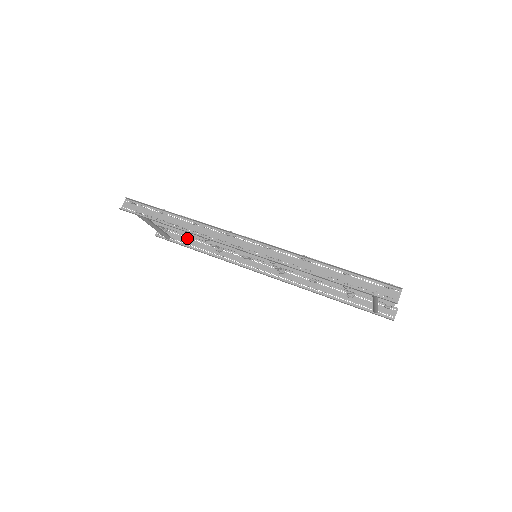
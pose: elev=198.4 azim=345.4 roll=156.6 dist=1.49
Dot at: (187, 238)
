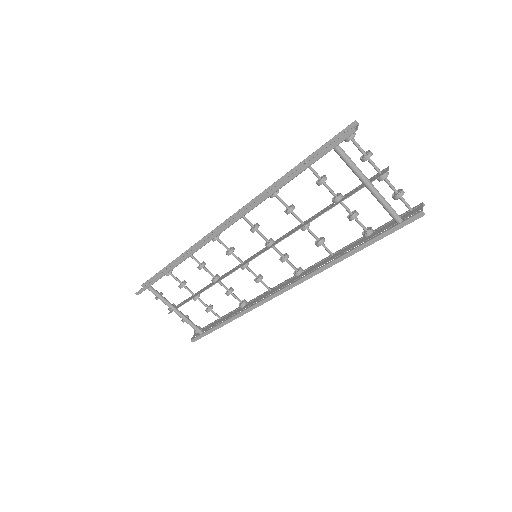
Dot at: (216, 321)
